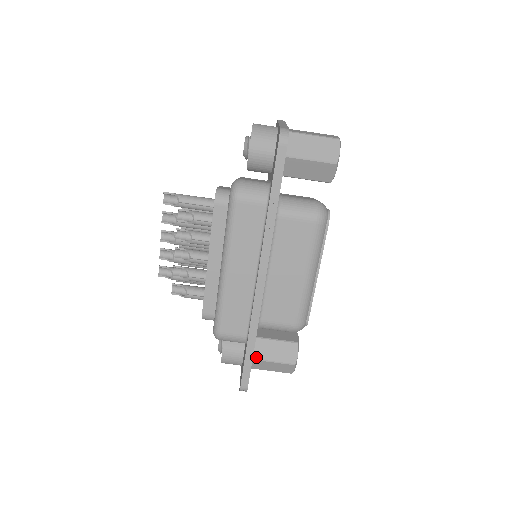
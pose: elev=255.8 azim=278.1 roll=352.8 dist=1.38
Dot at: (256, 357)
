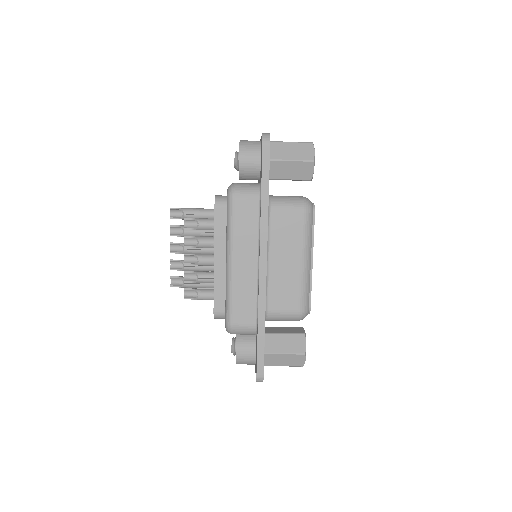
Dot at: (268, 351)
